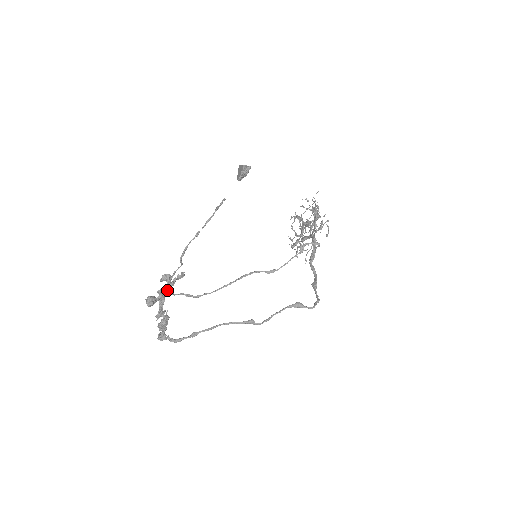
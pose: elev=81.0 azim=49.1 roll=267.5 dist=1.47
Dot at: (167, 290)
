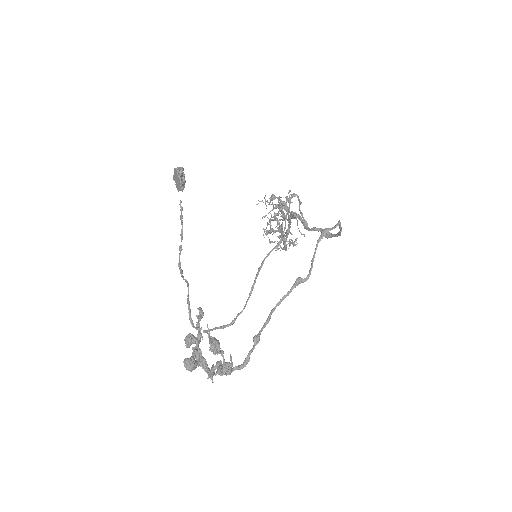
Dot at: (195, 328)
